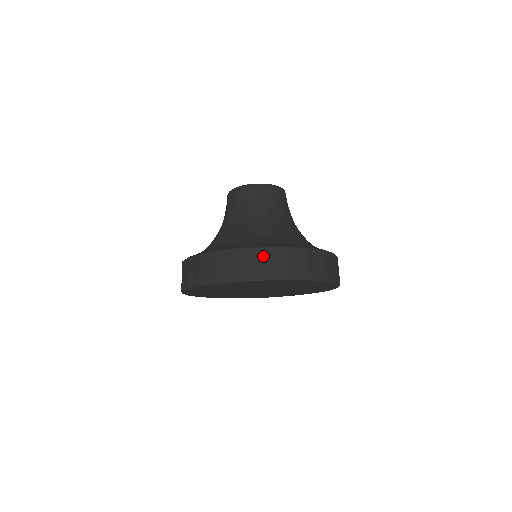
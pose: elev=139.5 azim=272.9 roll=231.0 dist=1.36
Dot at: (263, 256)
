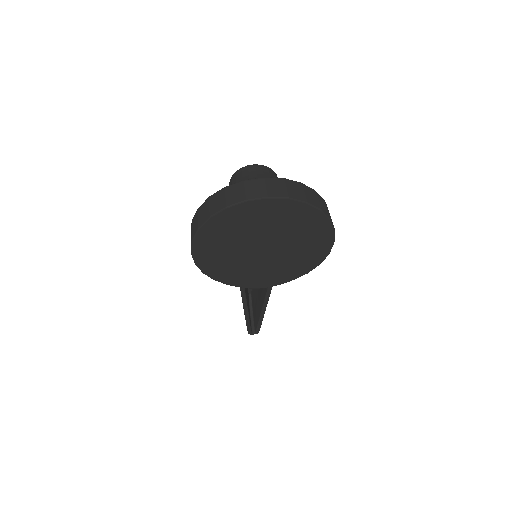
Dot at: (265, 182)
